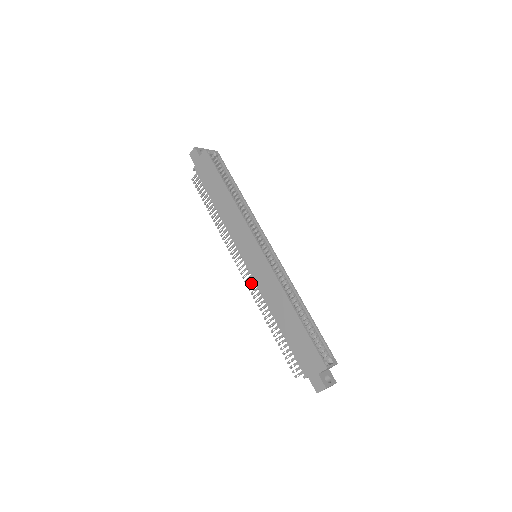
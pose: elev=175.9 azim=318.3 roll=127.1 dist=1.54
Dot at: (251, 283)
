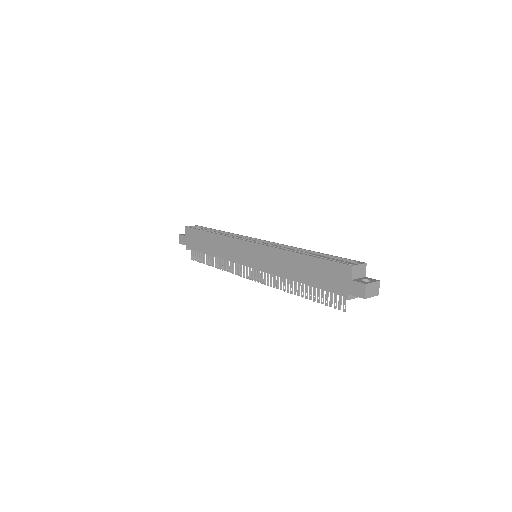
Dot at: (265, 279)
